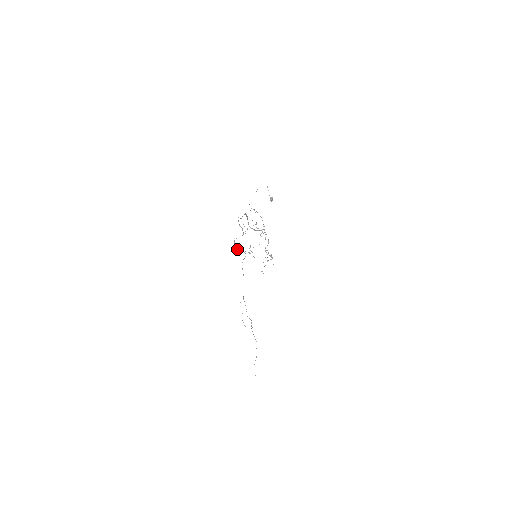
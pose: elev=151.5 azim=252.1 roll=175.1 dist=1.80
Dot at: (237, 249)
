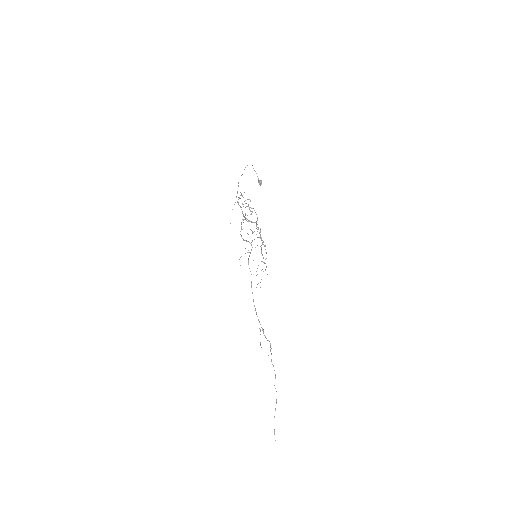
Dot at: occluded
